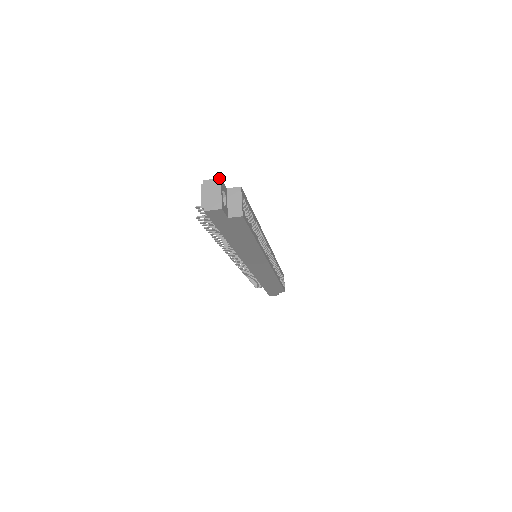
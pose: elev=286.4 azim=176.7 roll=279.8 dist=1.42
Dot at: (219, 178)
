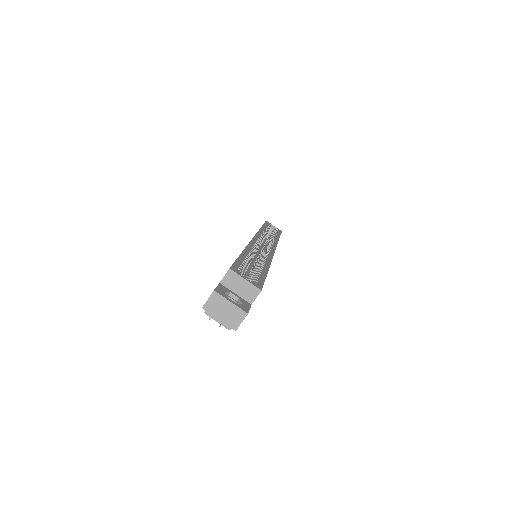
Dot at: (213, 292)
